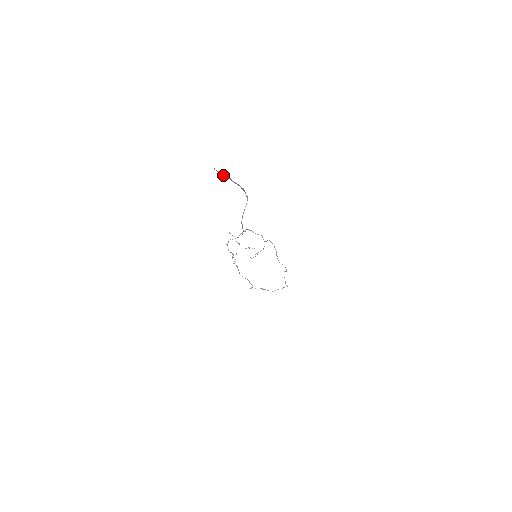
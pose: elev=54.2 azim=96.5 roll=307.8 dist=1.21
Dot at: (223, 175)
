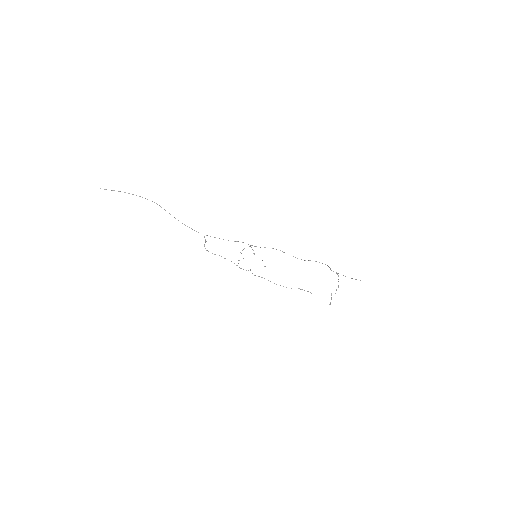
Dot at: occluded
